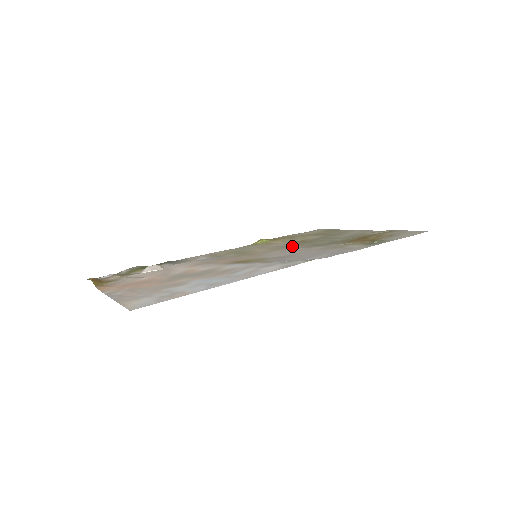
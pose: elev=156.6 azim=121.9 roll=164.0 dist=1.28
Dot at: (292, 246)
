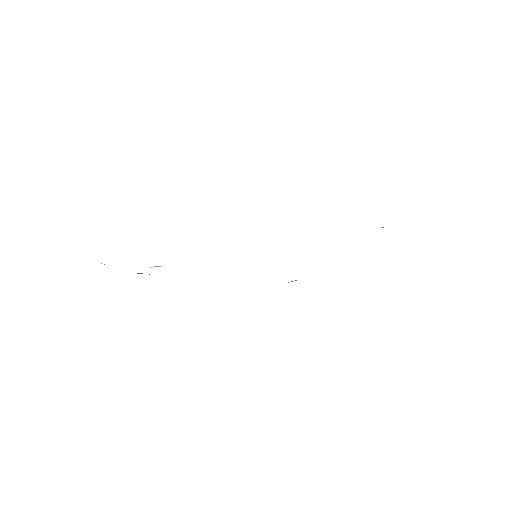
Dot at: occluded
